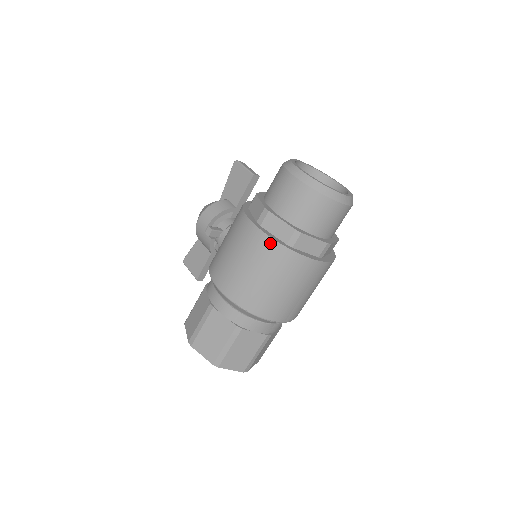
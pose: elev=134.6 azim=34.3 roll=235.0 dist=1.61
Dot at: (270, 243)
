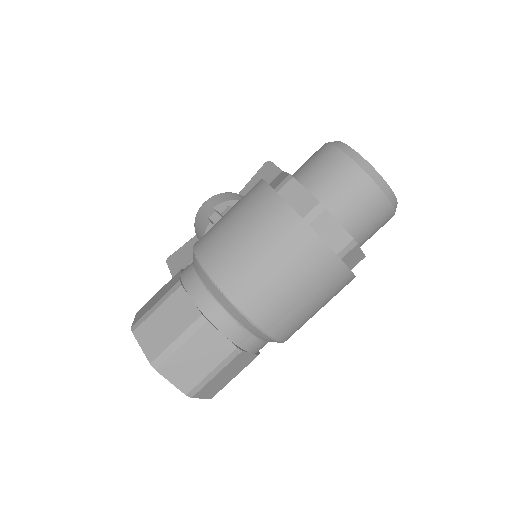
Dot at: (283, 208)
